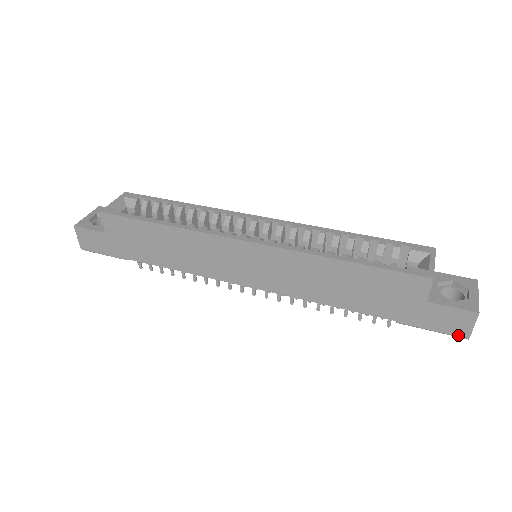
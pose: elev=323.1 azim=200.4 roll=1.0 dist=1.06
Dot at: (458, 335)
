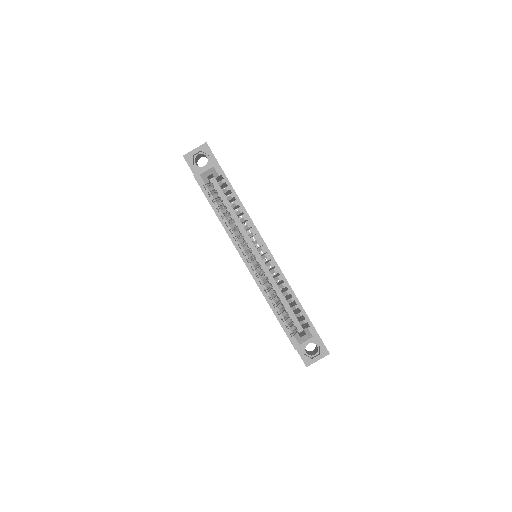
Dot at: occluded
